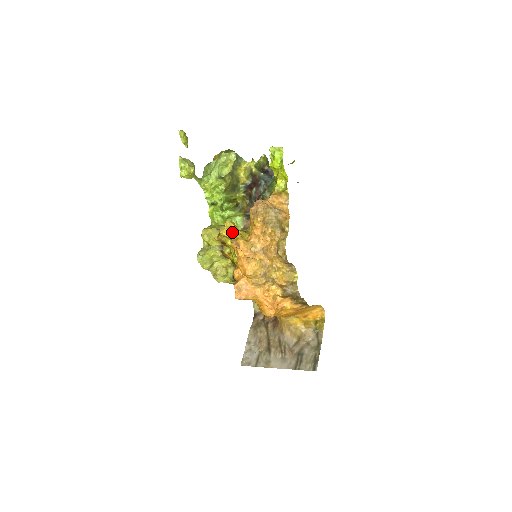
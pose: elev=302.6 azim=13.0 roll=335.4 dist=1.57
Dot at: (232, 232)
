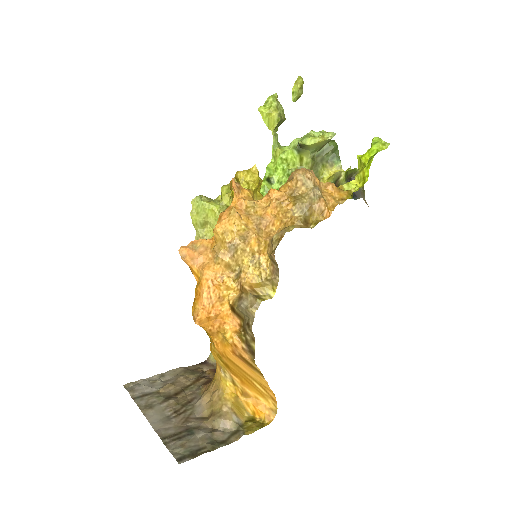
Dot at: (249, 179)
